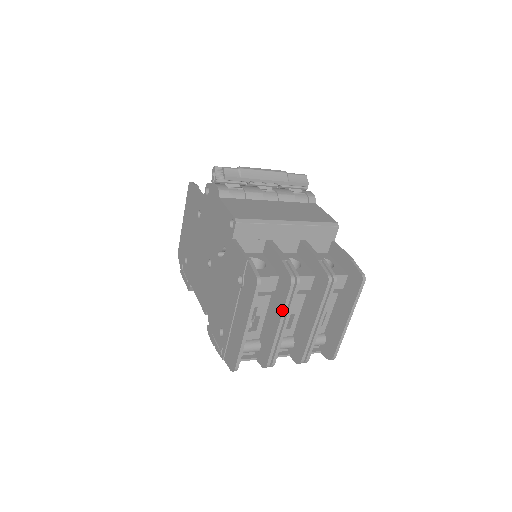
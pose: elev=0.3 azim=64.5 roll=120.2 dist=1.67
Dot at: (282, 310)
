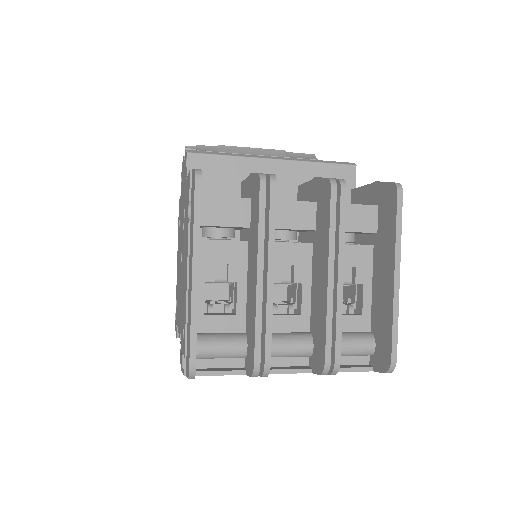
Dot at: (257, 239)
